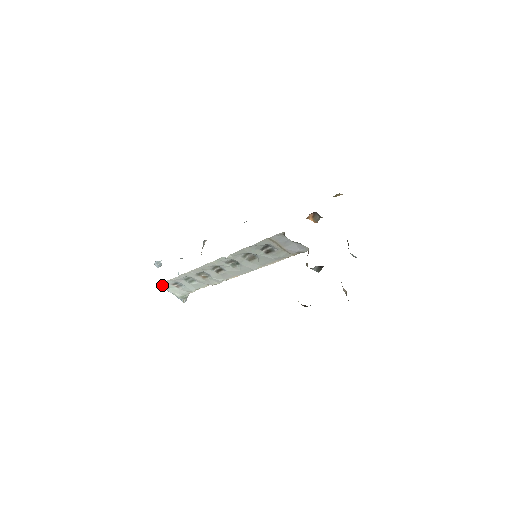
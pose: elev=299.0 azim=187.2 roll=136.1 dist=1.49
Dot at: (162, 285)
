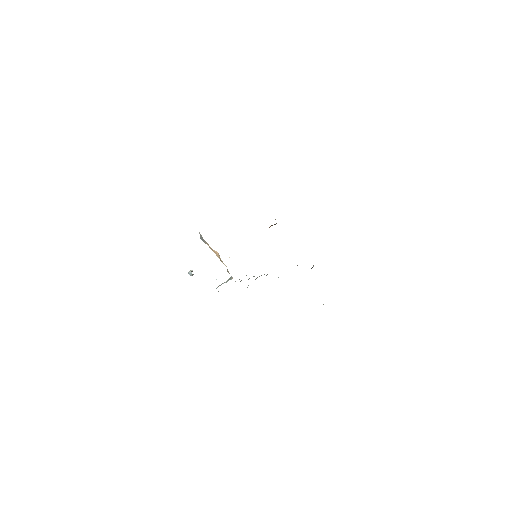
Dot at: occluded
